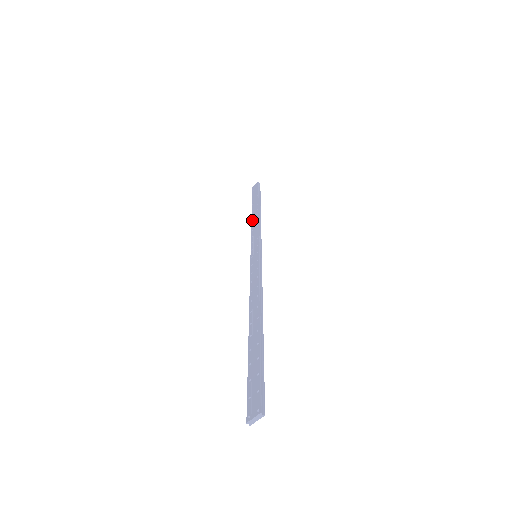
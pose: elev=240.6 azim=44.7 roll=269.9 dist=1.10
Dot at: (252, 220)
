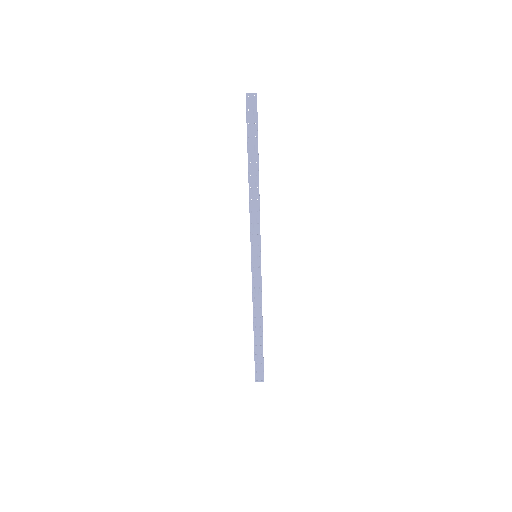
Dot at: (251, 191)
